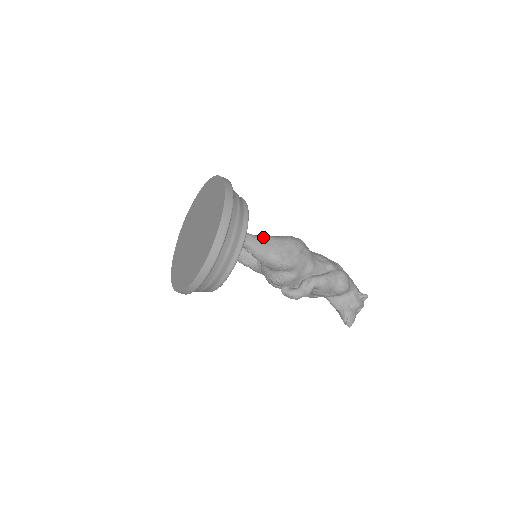
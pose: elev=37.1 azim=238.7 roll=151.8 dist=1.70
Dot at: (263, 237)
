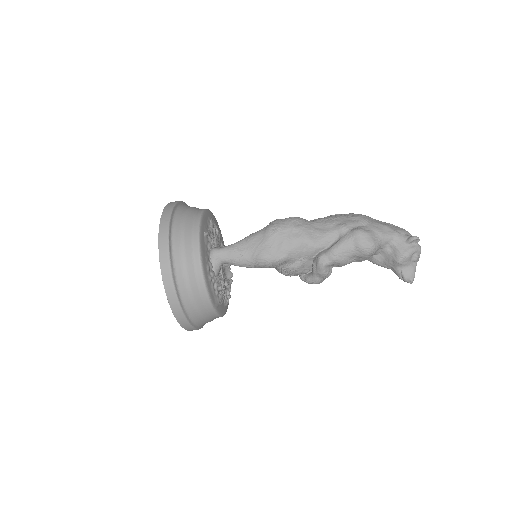
Dot at: (238, 243)
